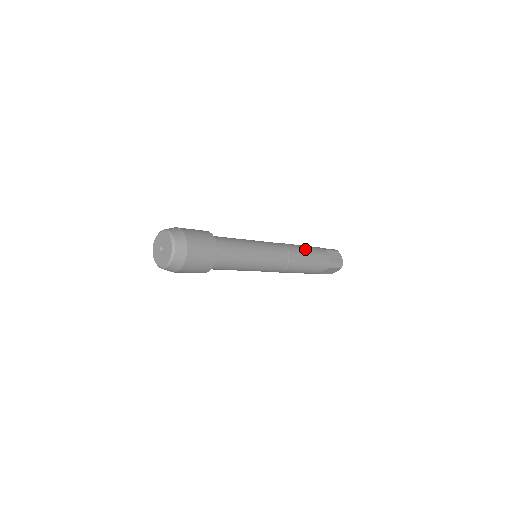
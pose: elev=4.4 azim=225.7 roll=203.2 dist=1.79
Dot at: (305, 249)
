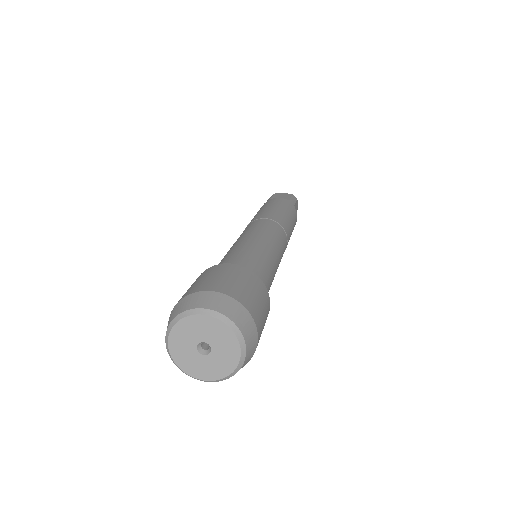
Dot at: (292, 223)
